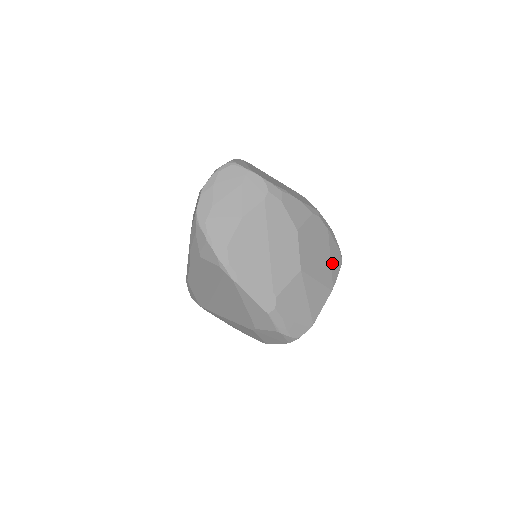
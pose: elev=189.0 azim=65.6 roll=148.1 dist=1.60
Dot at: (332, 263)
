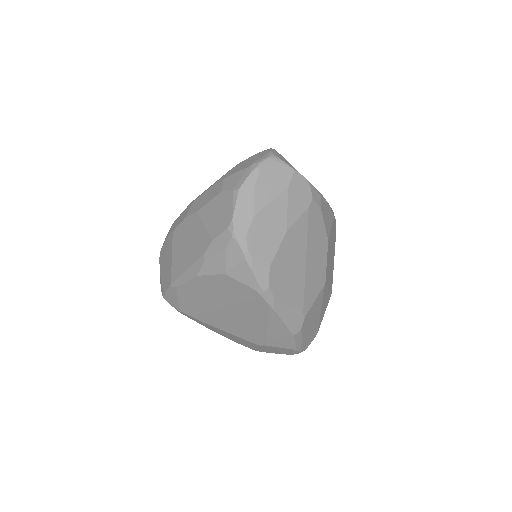
Dot at: occluded
